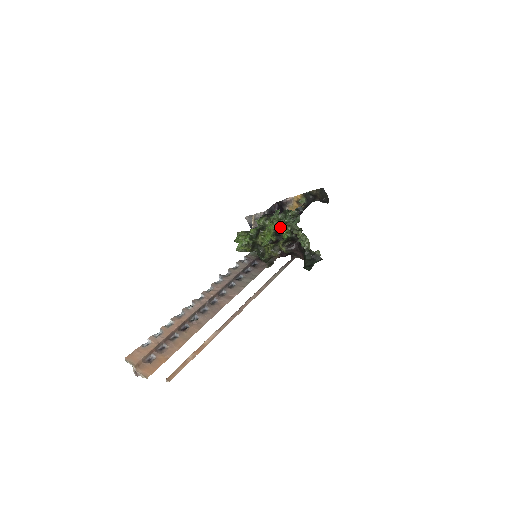
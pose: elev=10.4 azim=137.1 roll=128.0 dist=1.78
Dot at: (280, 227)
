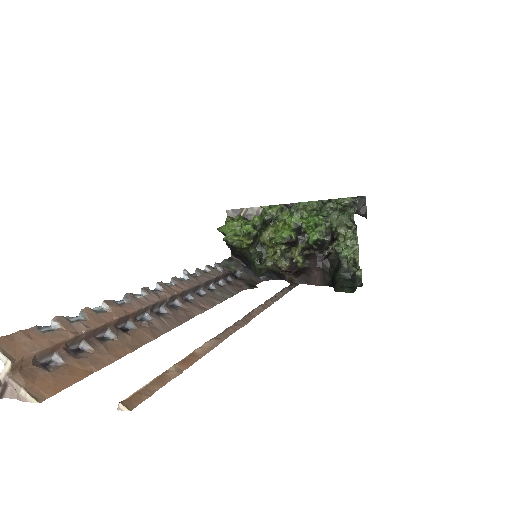
Dot at: (312, 220)
